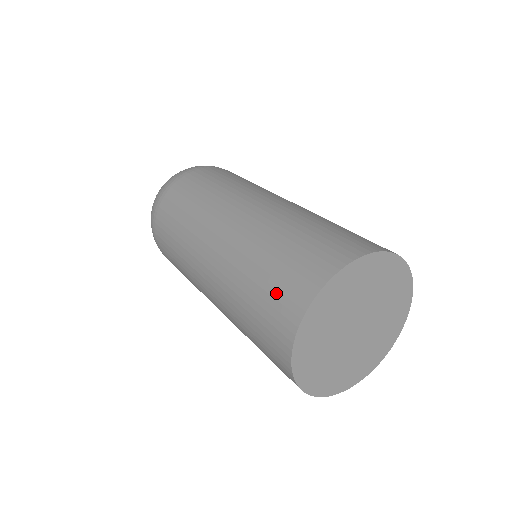
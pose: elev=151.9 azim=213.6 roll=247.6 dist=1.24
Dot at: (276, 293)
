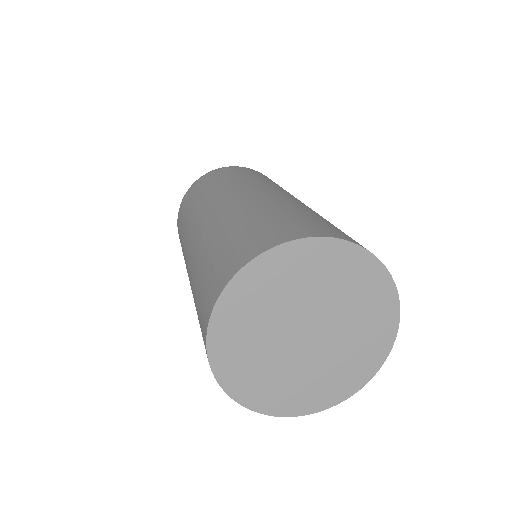
Dot at: (255, 232)
